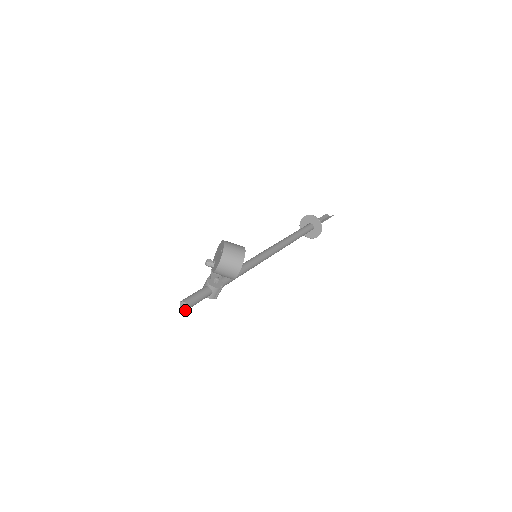
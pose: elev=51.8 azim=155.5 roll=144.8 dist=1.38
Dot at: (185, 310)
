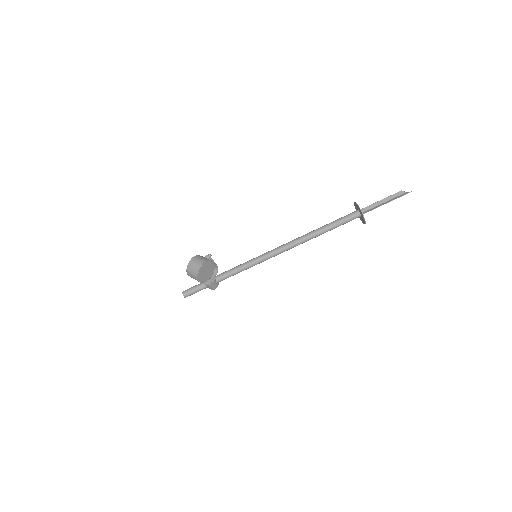
Dot at: (185, 297)
